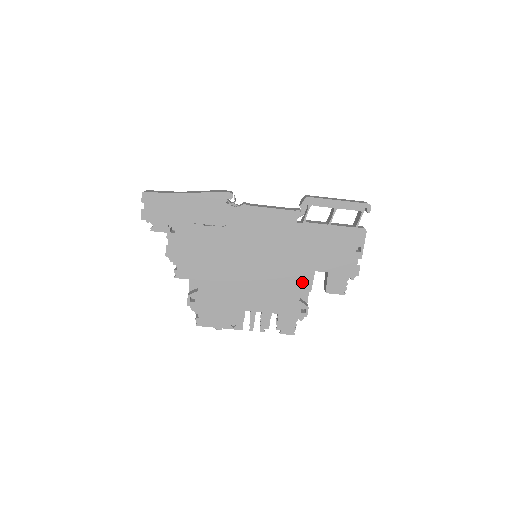
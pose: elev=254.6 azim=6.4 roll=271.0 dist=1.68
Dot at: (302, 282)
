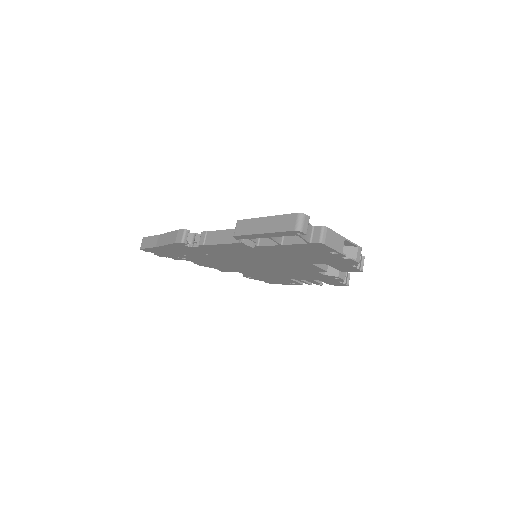
Dot at: (311, 269)
